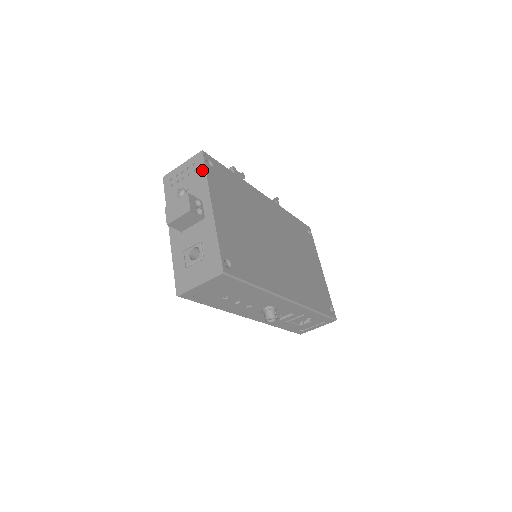
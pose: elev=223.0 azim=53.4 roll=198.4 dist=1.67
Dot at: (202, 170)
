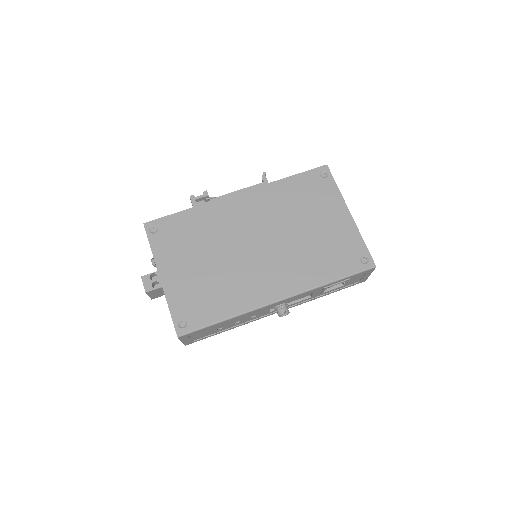
Dot at: (149, 242)
